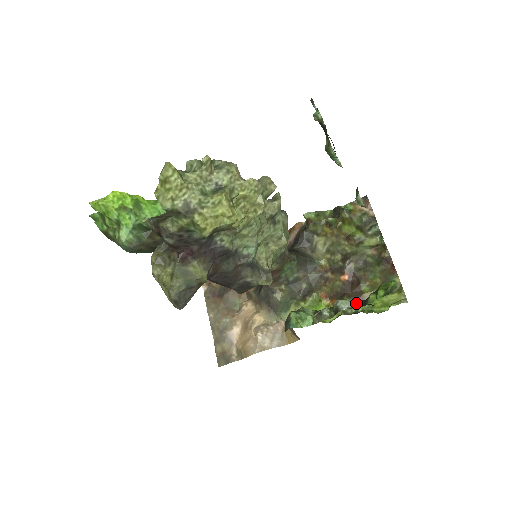
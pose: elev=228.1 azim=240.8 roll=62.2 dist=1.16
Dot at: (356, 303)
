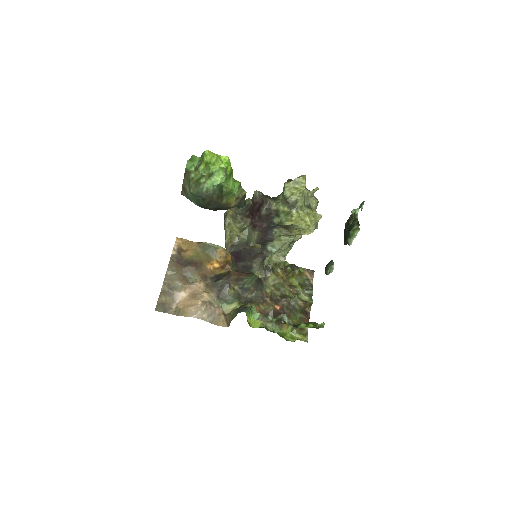
Dot at: (291, 323)
